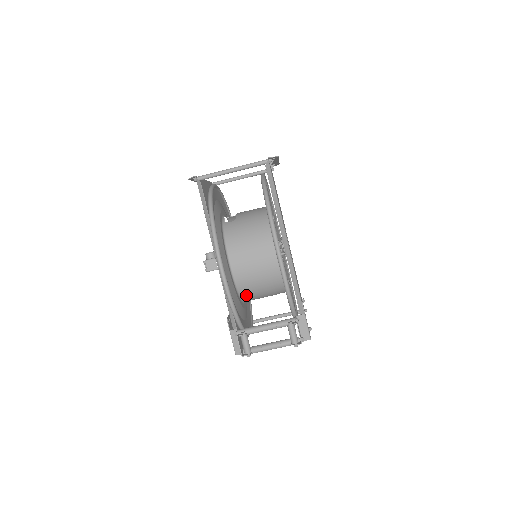
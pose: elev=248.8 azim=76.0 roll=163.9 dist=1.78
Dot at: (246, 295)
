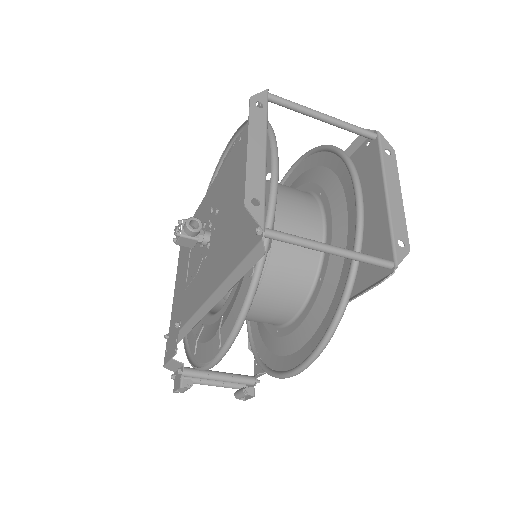
Dot at: occluded
